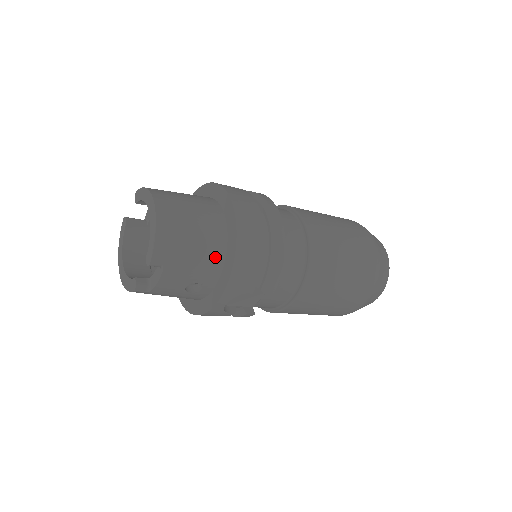
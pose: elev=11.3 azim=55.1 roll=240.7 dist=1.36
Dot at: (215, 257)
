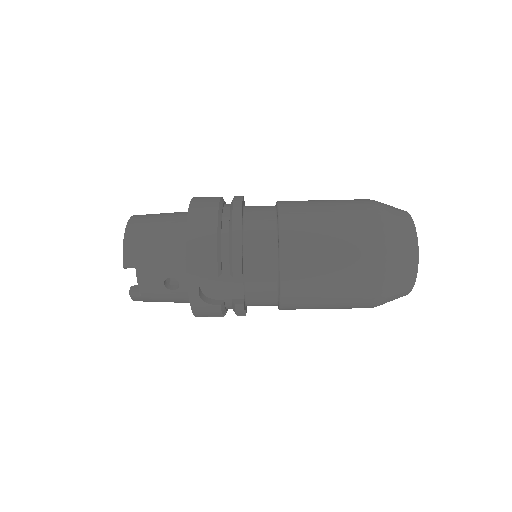
Dot at: (178, 251)
